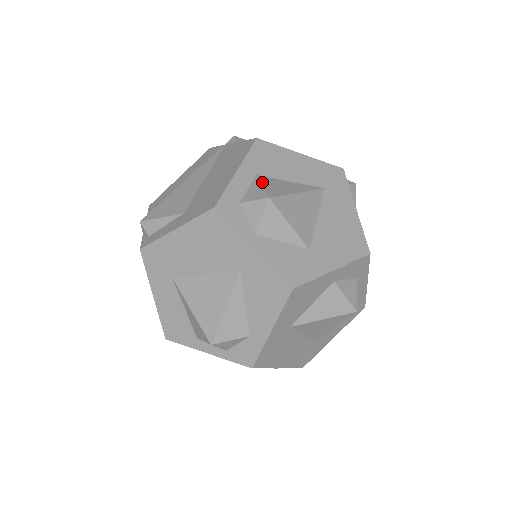
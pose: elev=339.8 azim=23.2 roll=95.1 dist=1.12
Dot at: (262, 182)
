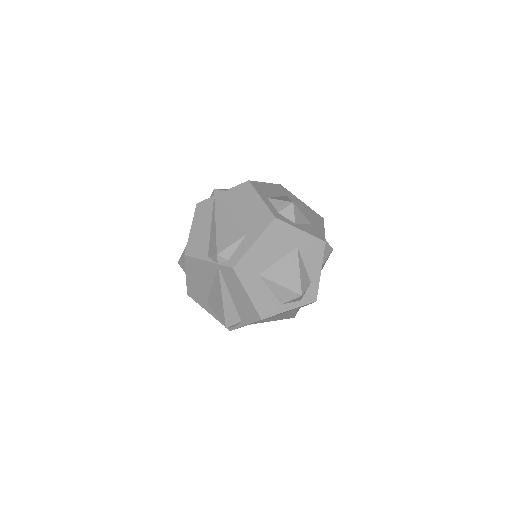
Dot at: (276, 199)
